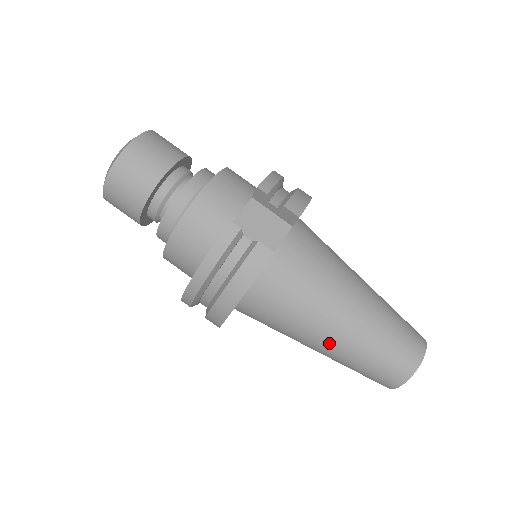
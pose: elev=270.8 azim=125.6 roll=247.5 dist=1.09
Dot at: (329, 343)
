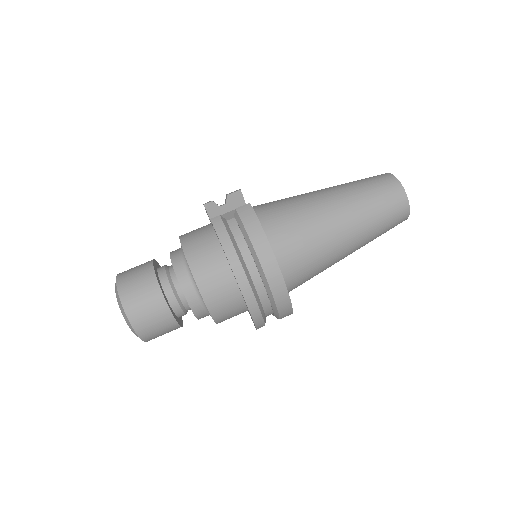
Dot at: (345, 221)
